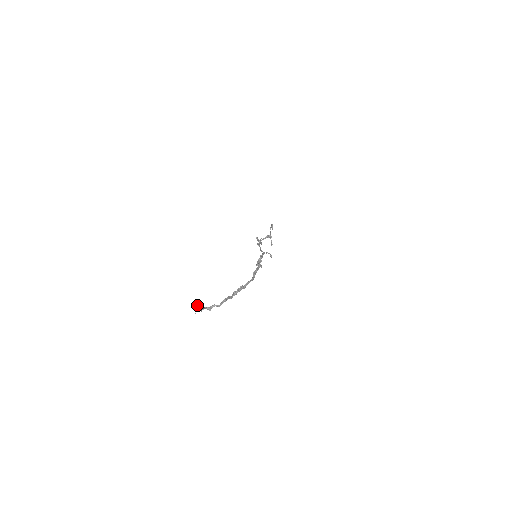
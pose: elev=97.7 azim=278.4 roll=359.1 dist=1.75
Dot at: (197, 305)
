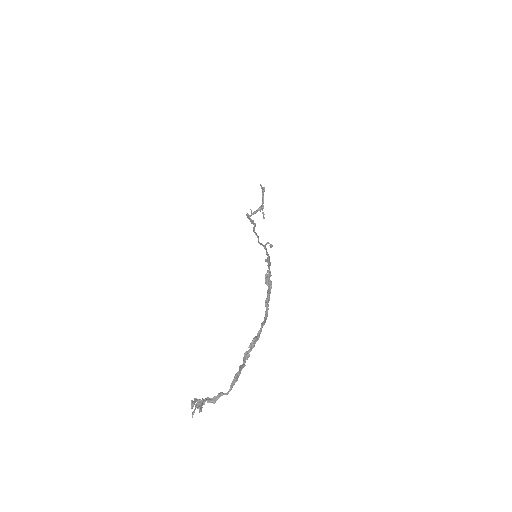
Dot at: (194, 402)
